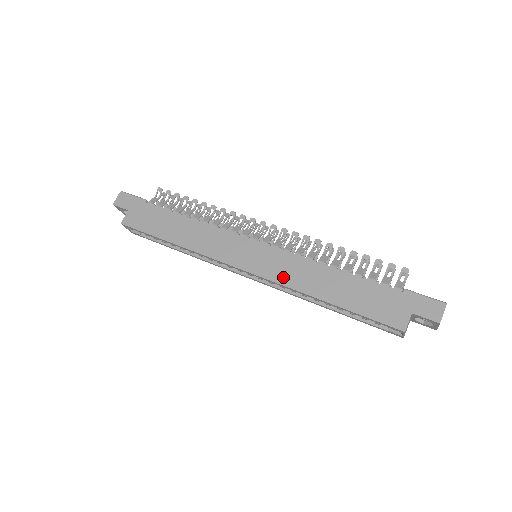
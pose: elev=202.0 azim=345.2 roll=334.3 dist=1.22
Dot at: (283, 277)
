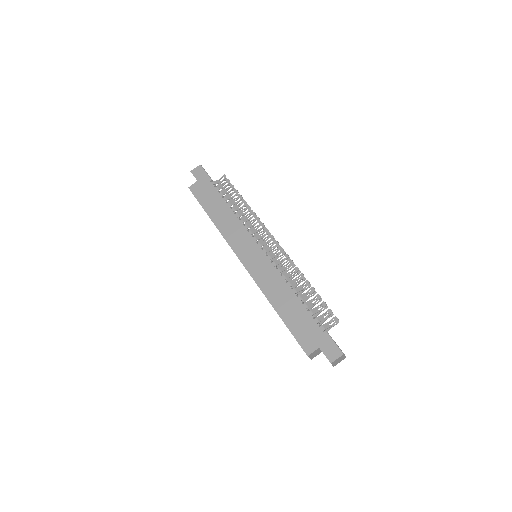
Dot at: (261, 280)
